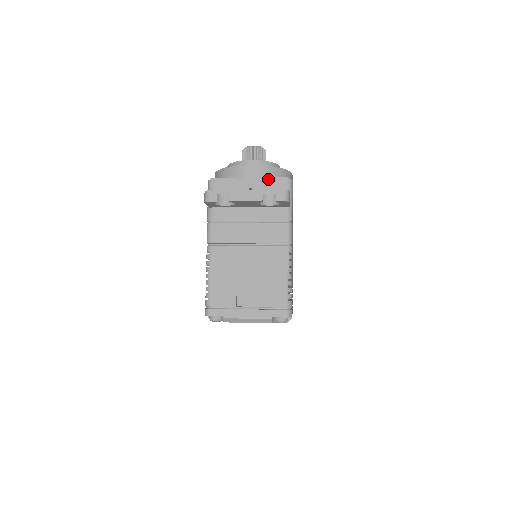
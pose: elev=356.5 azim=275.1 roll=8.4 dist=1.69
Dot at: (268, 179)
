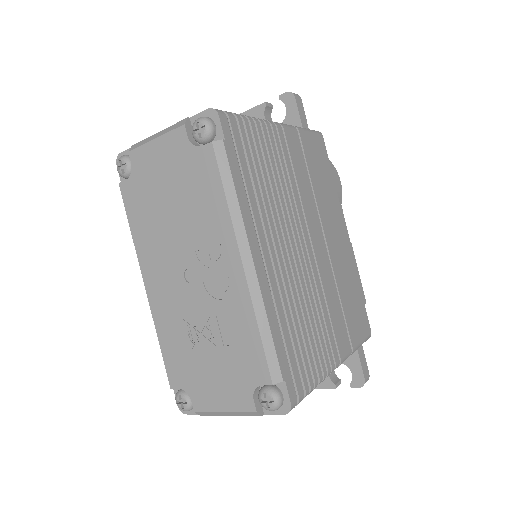
Dot at: occluded
